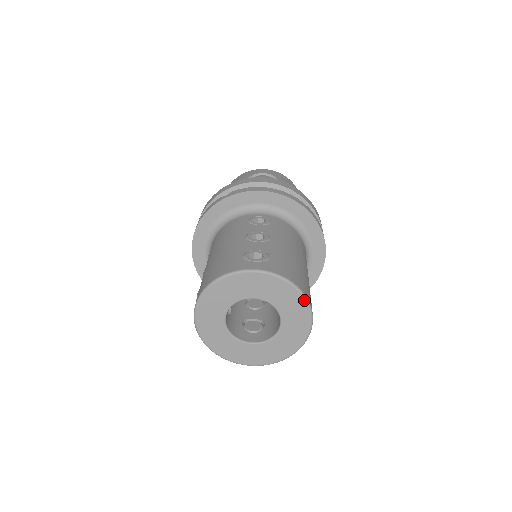
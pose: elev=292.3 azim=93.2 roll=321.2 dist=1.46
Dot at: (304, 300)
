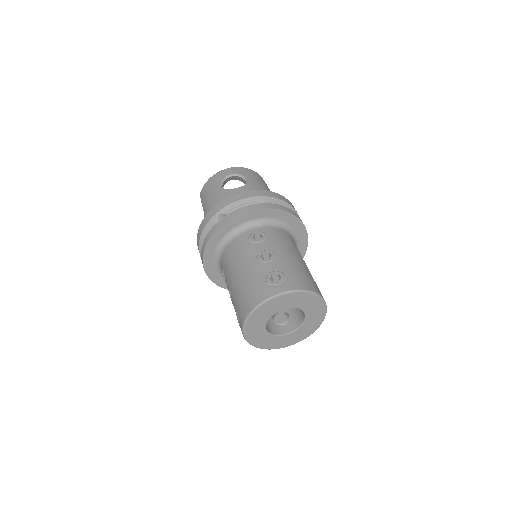
Dot at: (319, 298)
